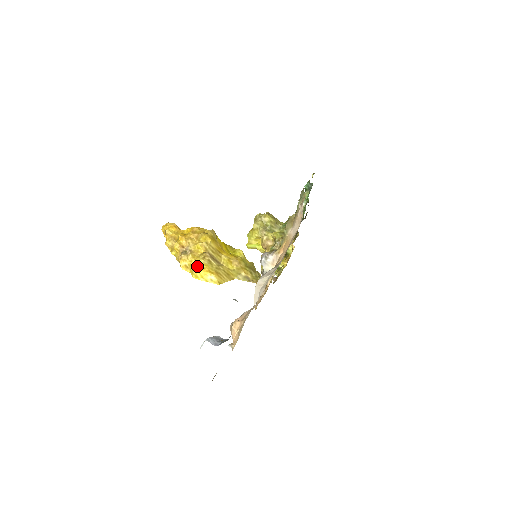
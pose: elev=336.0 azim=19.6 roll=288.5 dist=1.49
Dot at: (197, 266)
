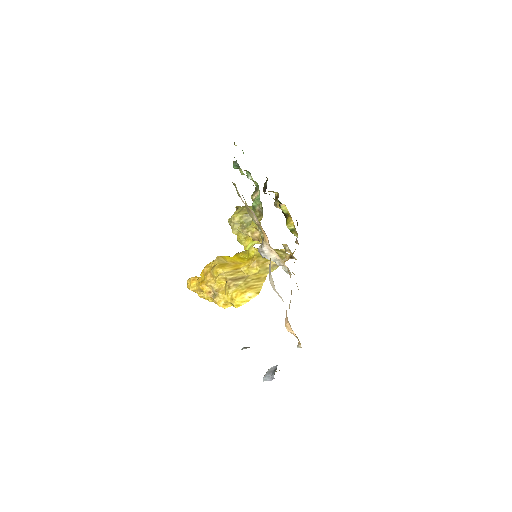
Dot at: (231, 298)
